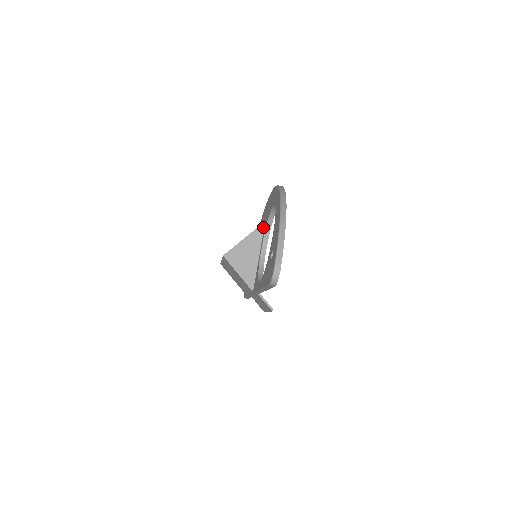
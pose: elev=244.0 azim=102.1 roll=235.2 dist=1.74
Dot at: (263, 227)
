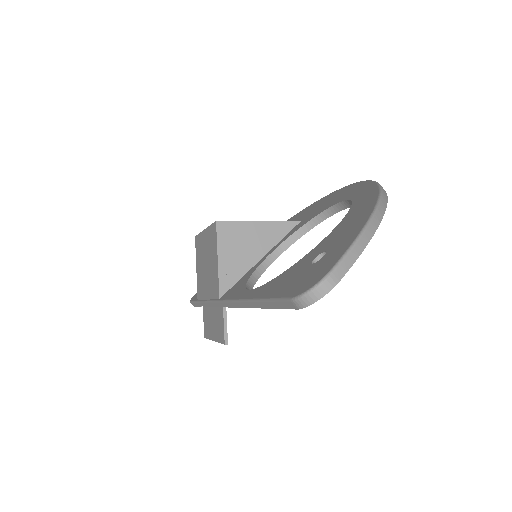
Dot at: (293, 226)
